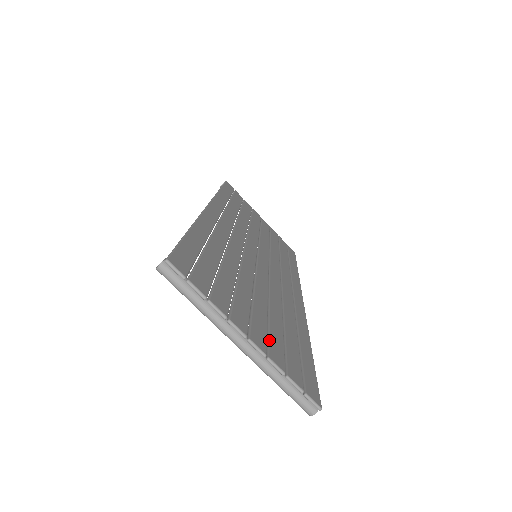
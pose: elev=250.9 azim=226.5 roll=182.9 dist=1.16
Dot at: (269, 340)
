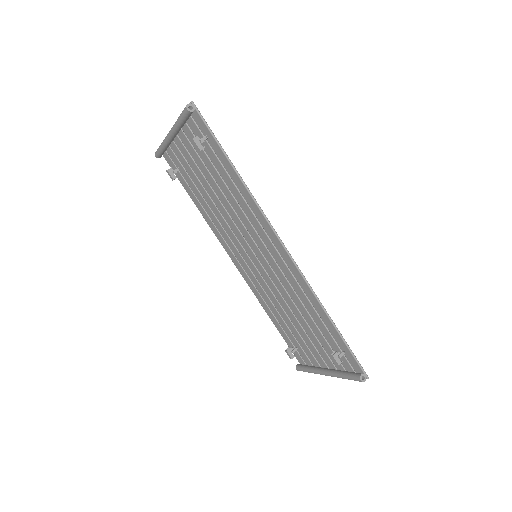
Dot at: (190, 139)
